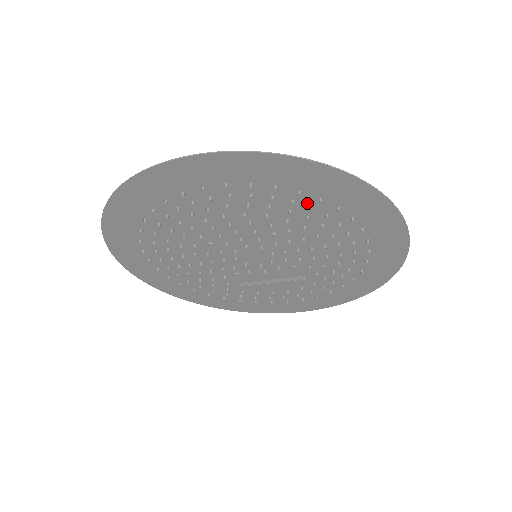
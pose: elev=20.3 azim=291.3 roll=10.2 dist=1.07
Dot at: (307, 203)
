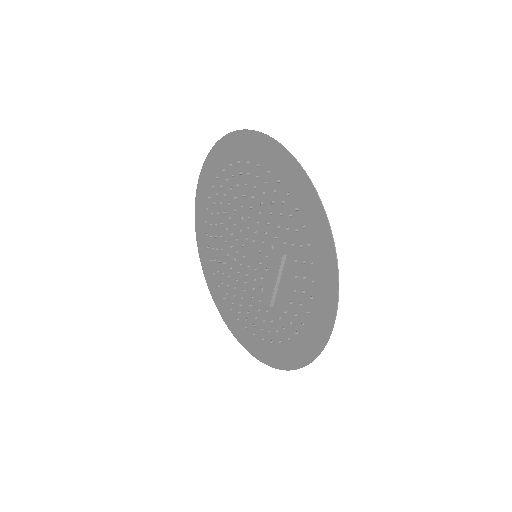
Dot at: (231, 175)
